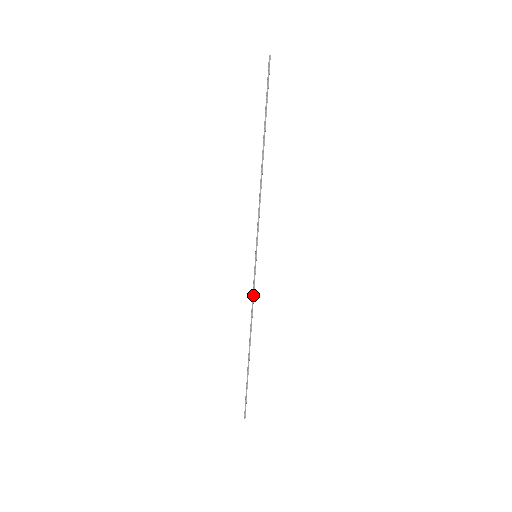
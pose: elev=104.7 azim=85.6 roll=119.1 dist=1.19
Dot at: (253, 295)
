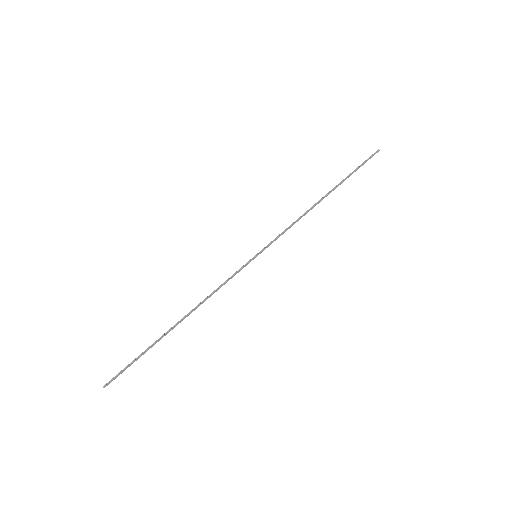
Dot at: (225, 282)
